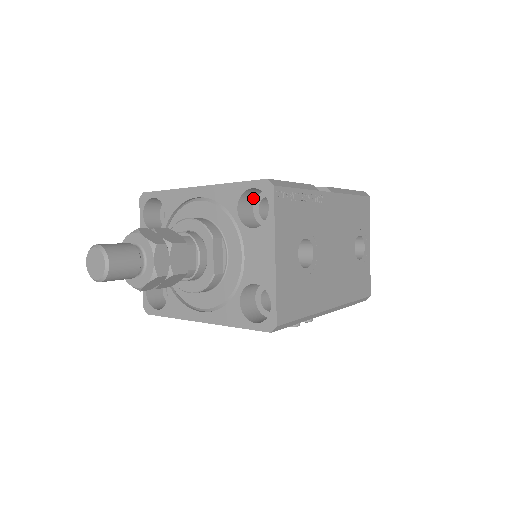
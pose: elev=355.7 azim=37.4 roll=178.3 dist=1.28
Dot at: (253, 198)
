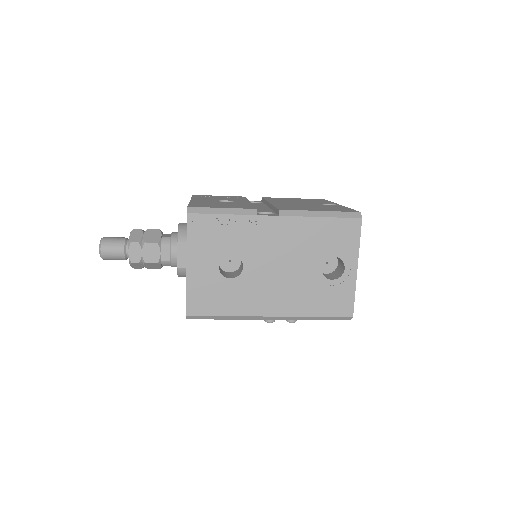
Dot at: occluded
